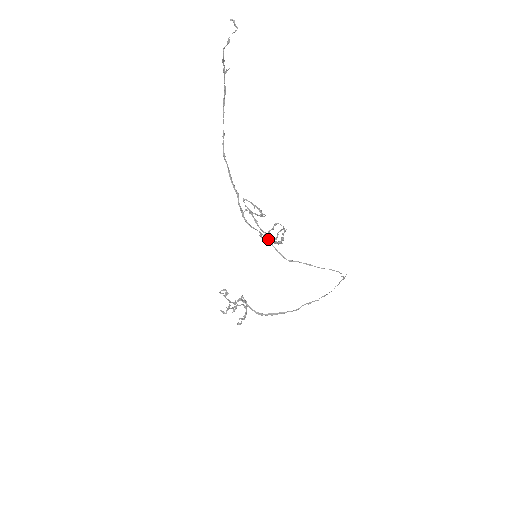
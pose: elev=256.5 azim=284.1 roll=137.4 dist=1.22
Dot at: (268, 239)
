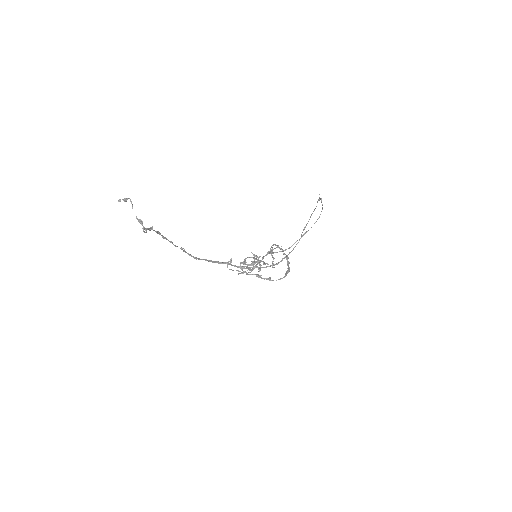
Dot at: occluded
